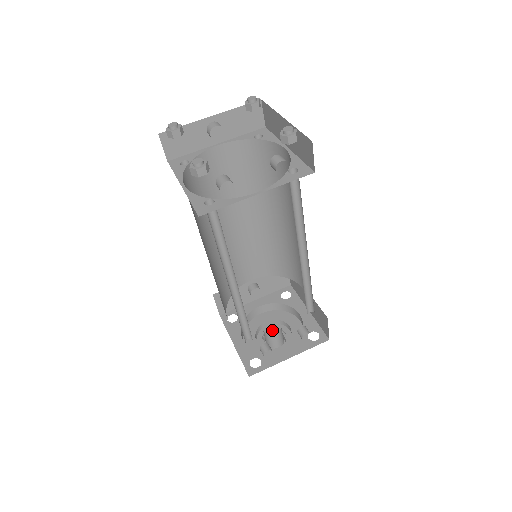
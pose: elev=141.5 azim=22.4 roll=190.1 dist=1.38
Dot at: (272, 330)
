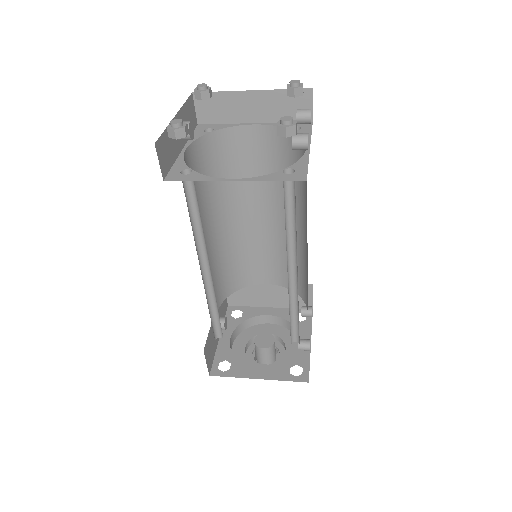
Dot at: (269, 341)
